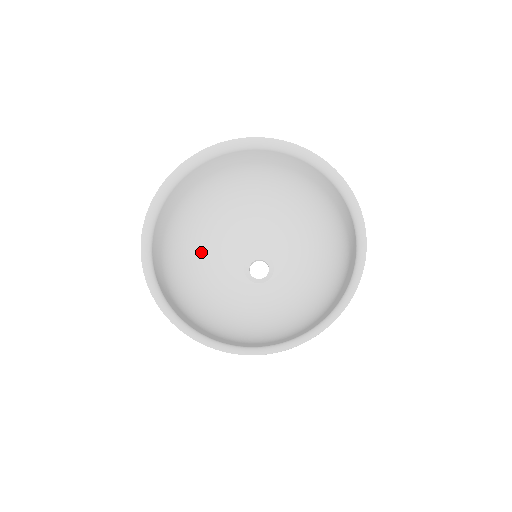
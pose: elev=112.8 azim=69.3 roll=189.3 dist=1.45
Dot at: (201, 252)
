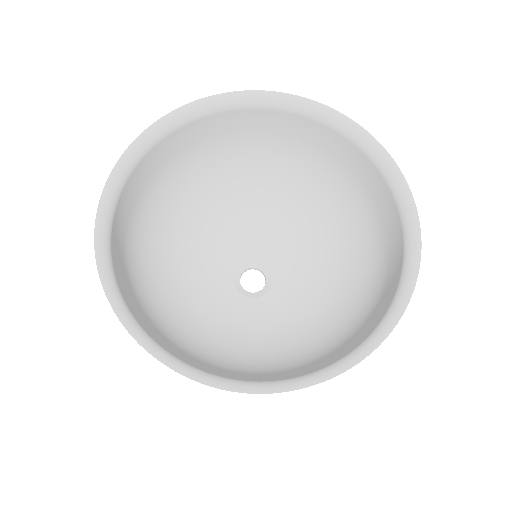
Dot at: (177, 291)
